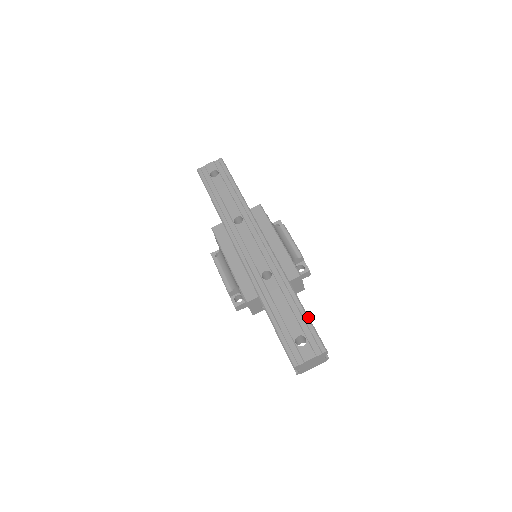
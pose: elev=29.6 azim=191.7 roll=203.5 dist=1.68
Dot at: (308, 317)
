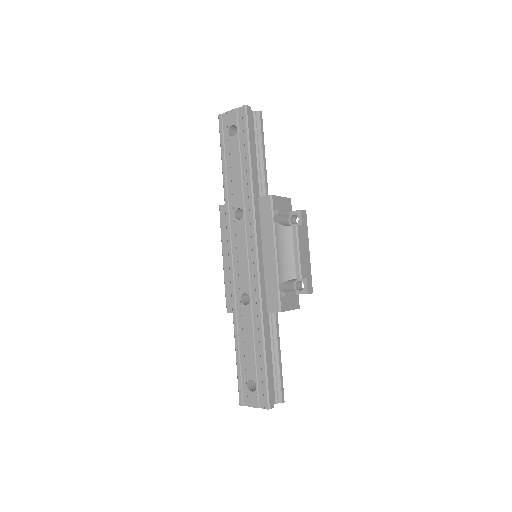
Dot at: (265, 367)
